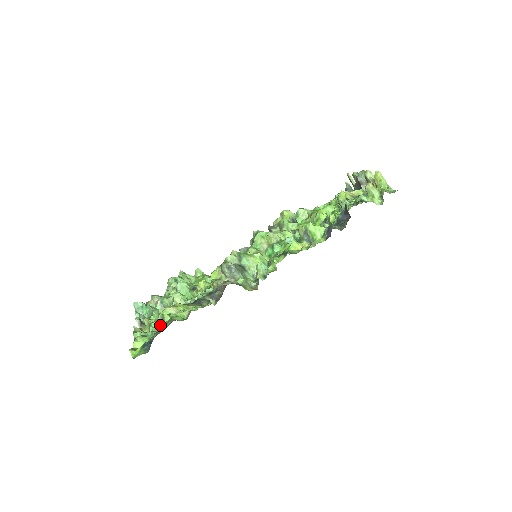
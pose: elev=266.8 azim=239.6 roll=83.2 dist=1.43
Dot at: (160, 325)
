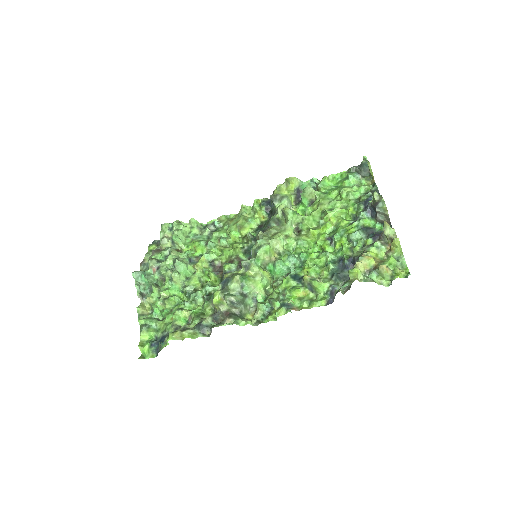
Dot at: (166, 339)
